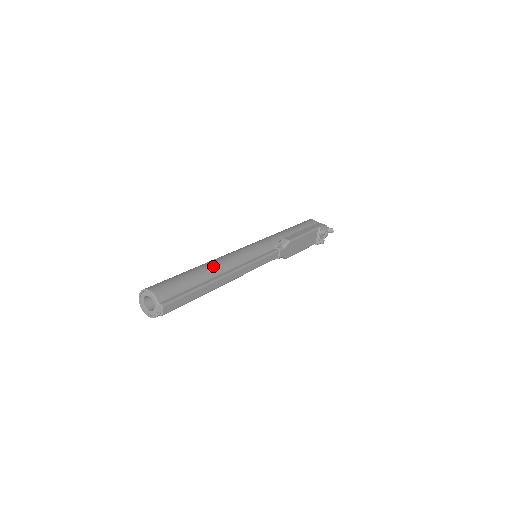
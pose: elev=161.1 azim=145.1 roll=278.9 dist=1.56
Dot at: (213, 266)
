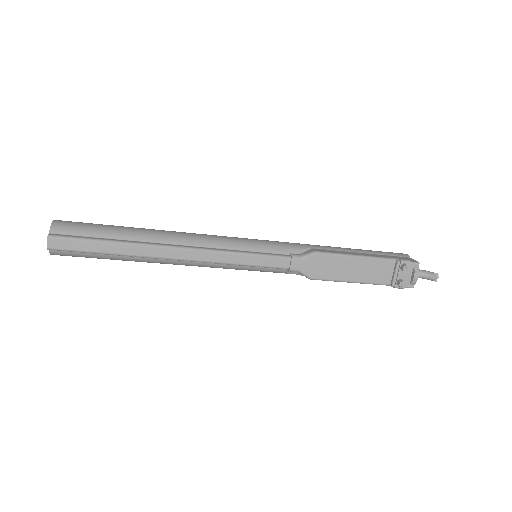
Dot at: (160, 232)
